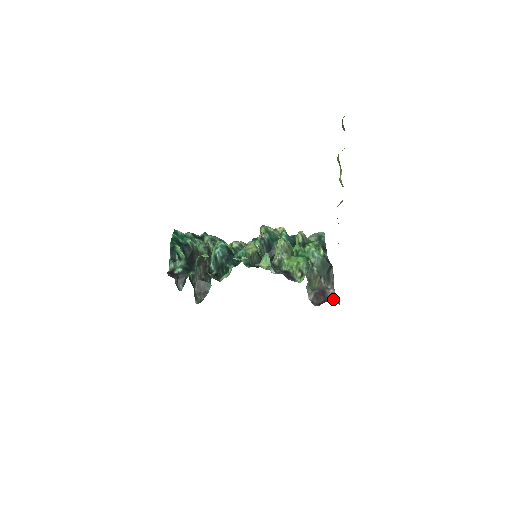
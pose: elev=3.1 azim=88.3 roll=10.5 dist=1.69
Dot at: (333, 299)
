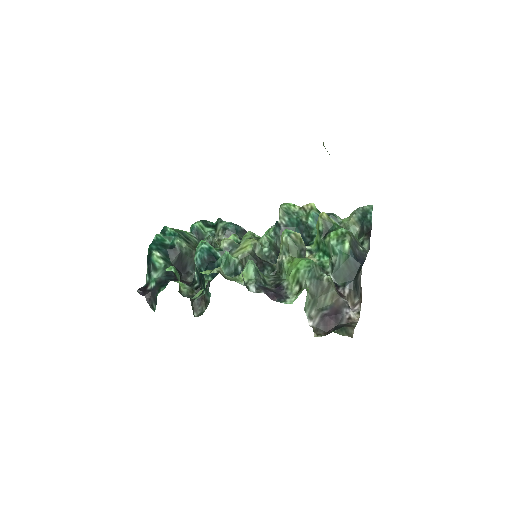
Dot at: (344, 328)
